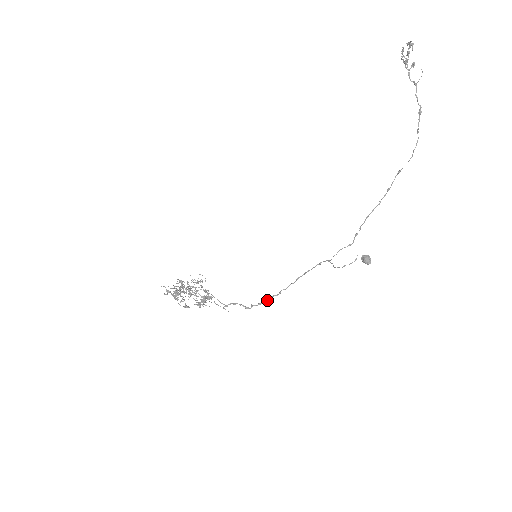
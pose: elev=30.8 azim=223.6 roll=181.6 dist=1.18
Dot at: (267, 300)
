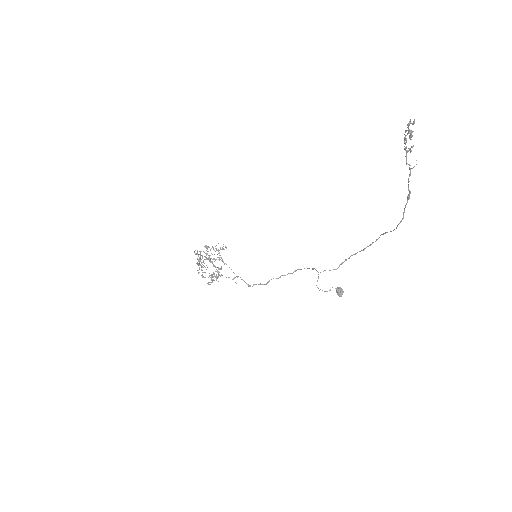
Dot at: (267, 283)
